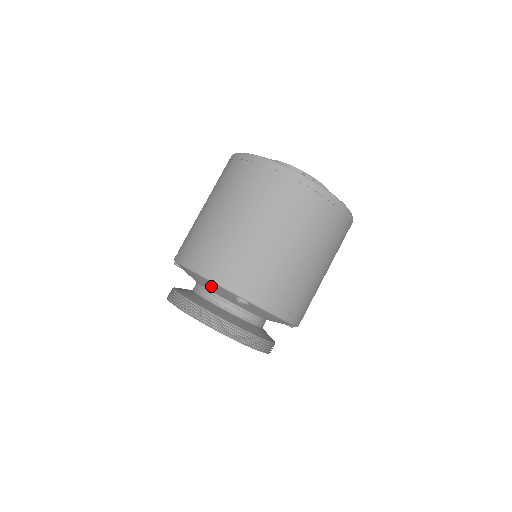
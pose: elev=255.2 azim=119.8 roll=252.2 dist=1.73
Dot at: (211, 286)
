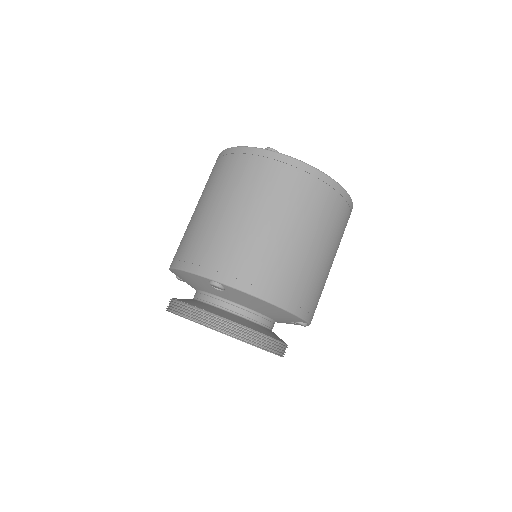
Dot at: (278, 314)
